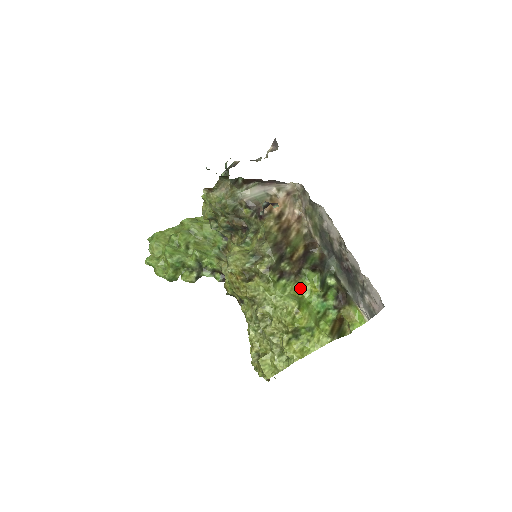
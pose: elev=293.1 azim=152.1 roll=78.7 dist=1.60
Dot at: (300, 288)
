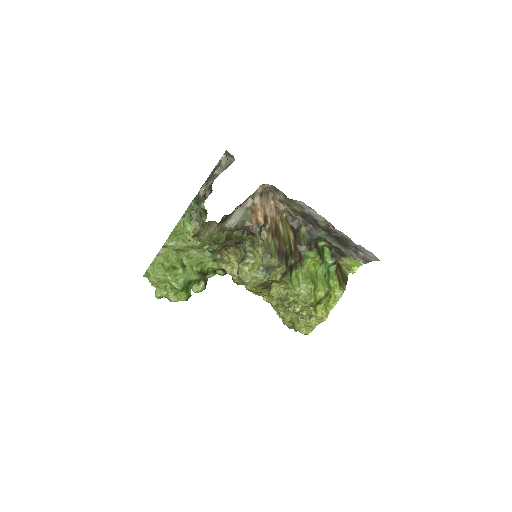
Dot at: (306, 268)
